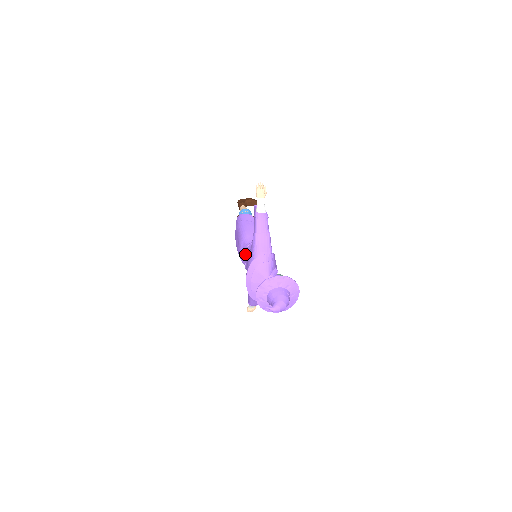
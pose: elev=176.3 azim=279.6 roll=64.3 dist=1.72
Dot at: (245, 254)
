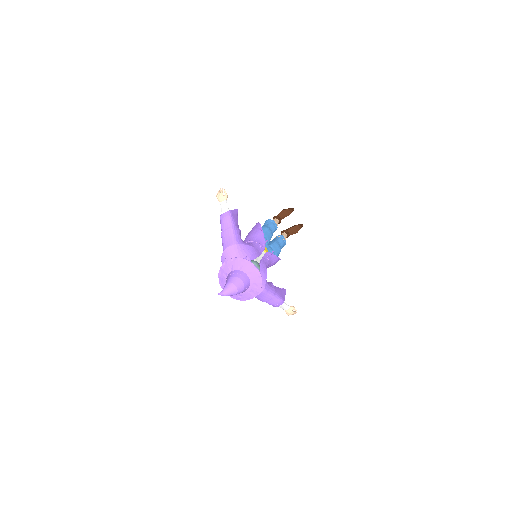
Dot at: occluded
